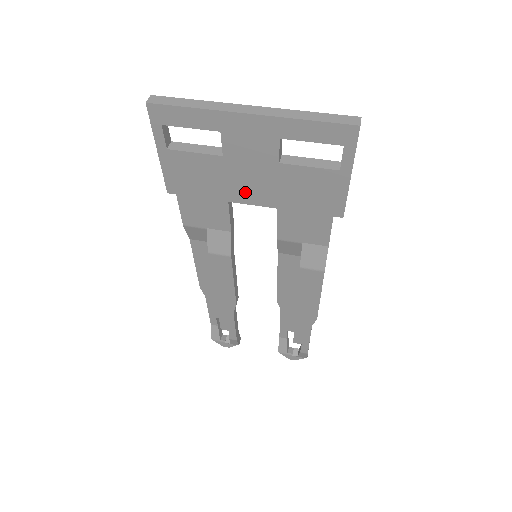
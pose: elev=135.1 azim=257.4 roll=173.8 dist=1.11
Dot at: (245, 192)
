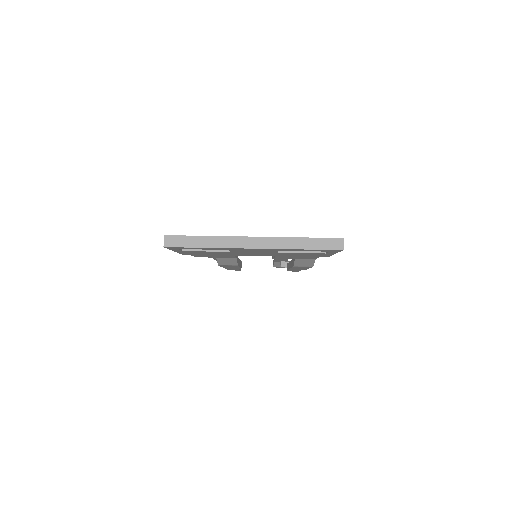
Dot at: occluded
